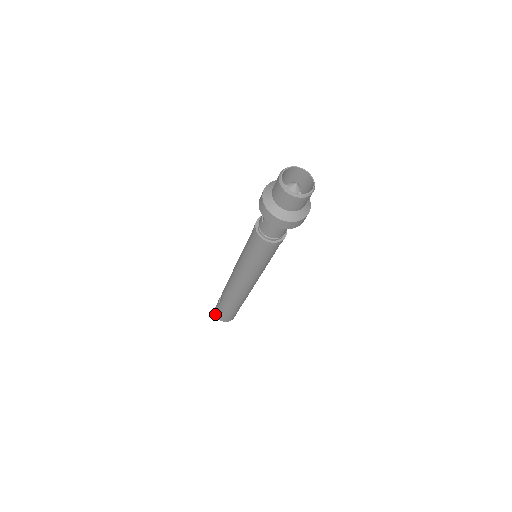
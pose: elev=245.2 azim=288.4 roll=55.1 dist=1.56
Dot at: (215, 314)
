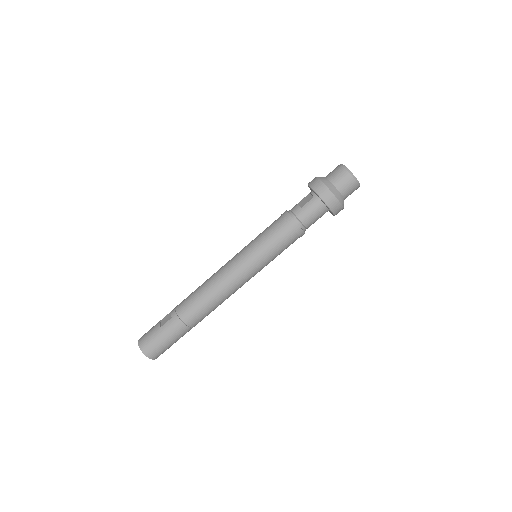
Dot at: (140, 346)
